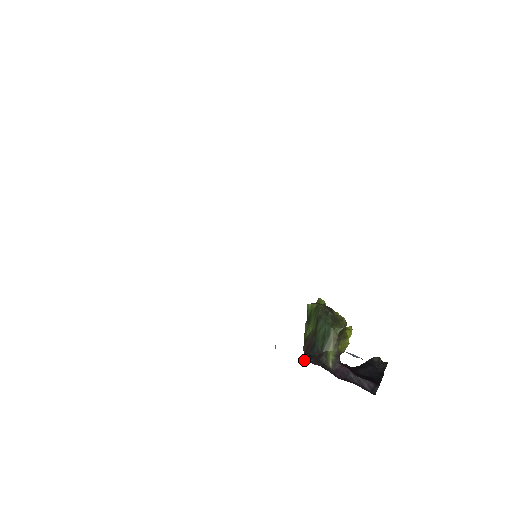
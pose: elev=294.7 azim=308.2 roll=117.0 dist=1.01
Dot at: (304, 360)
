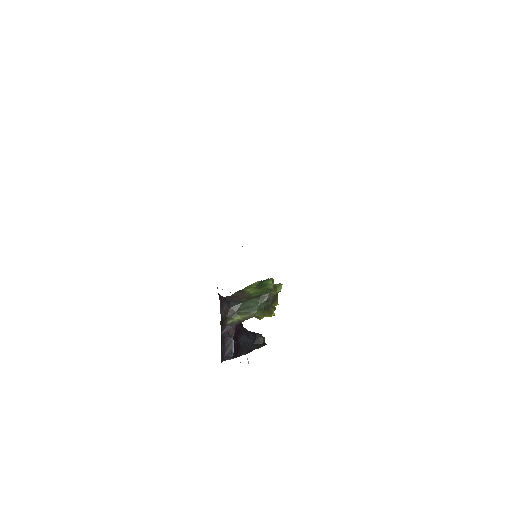
Dot at: (221, 304)
